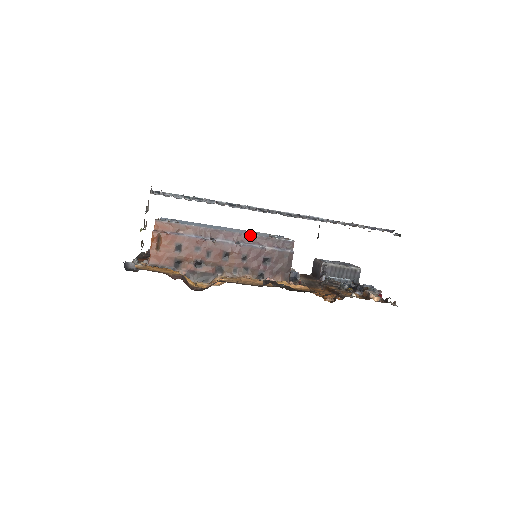
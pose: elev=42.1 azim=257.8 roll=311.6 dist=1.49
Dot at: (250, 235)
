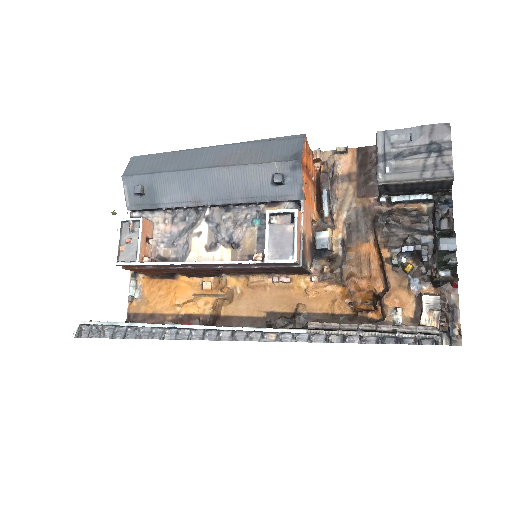
Dot at: (231, 264)
